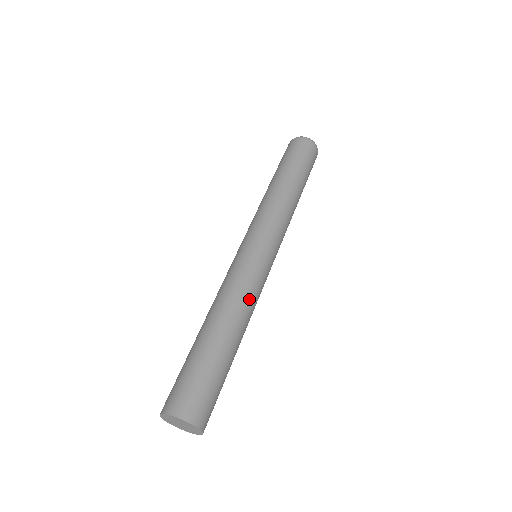
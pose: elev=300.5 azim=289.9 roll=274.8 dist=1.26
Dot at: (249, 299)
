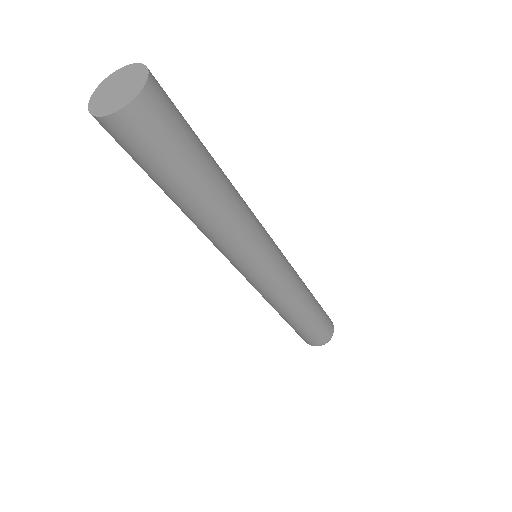
Dot at: (247, 205)
